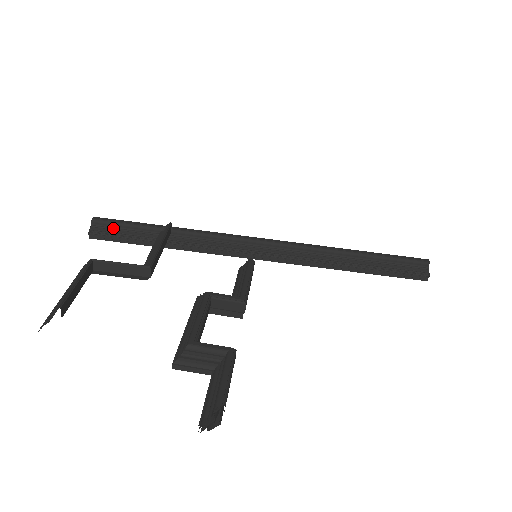
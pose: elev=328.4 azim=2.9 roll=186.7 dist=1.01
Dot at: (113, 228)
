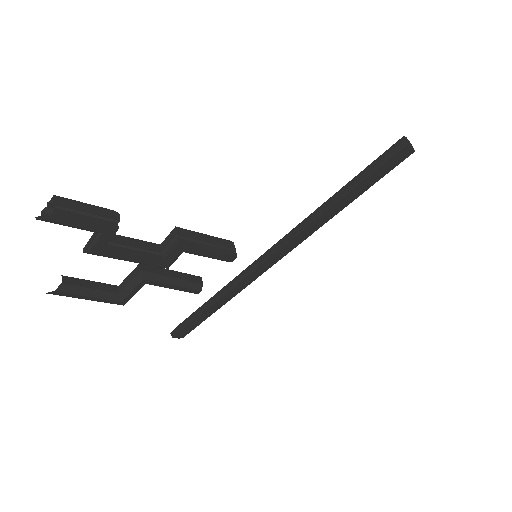
Dot at: occluded
